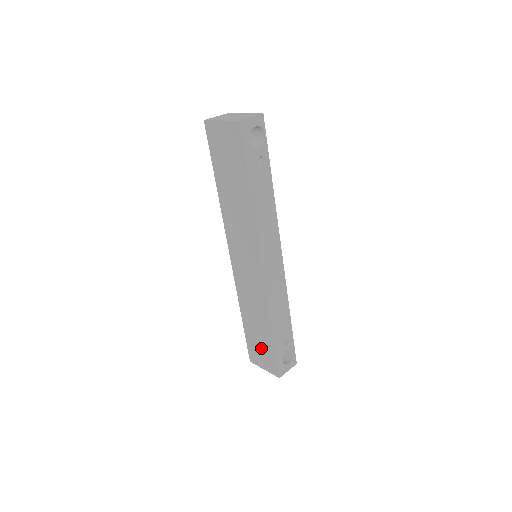
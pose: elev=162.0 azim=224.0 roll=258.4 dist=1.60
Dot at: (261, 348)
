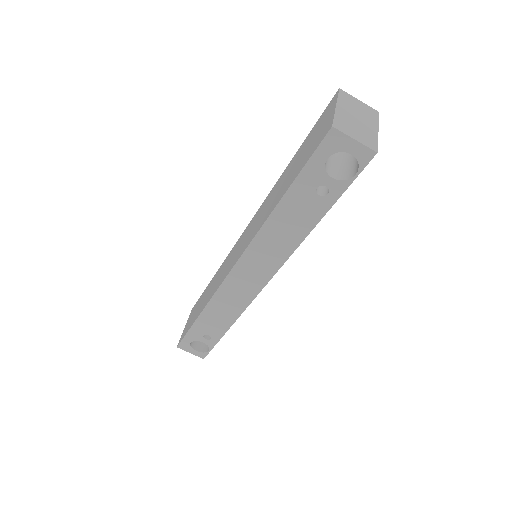
Dot at: (194, 313)
